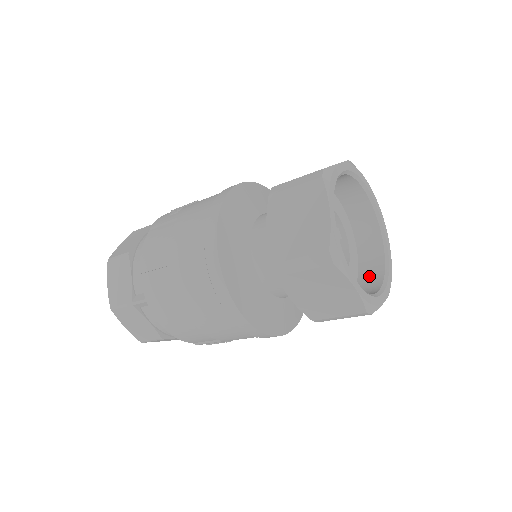
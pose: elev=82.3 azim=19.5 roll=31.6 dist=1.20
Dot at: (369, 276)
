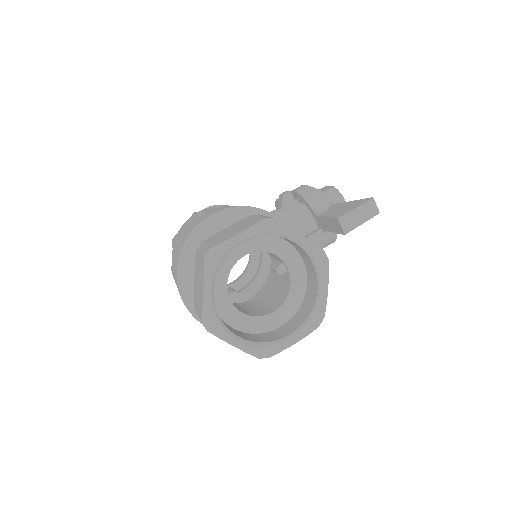
Dot at: (303, 311)
